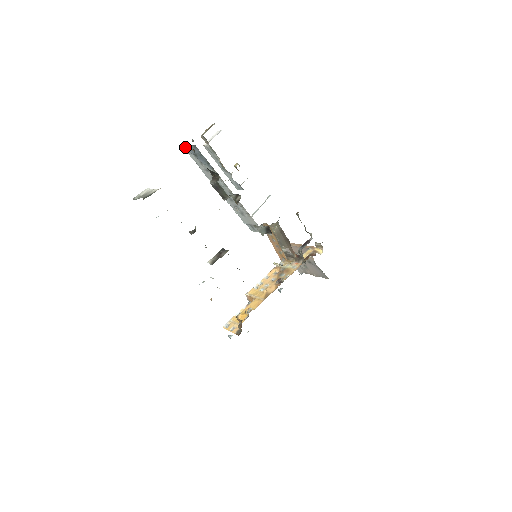
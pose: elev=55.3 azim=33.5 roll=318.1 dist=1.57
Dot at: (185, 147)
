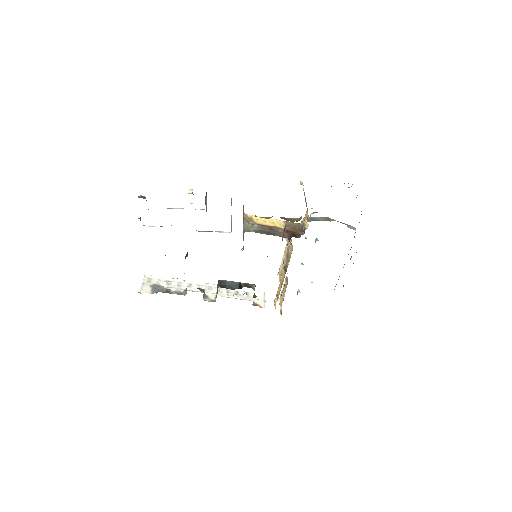
Dot at: occluded
